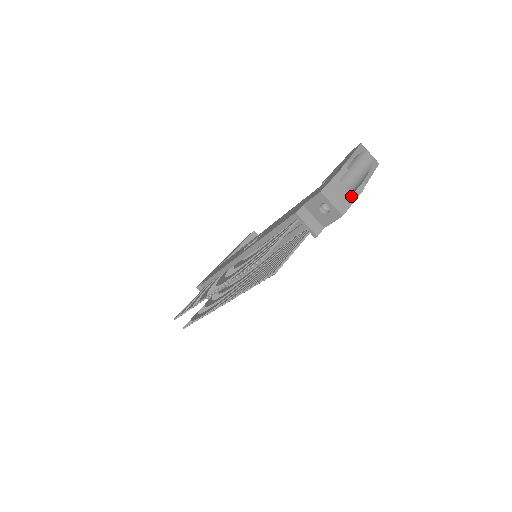
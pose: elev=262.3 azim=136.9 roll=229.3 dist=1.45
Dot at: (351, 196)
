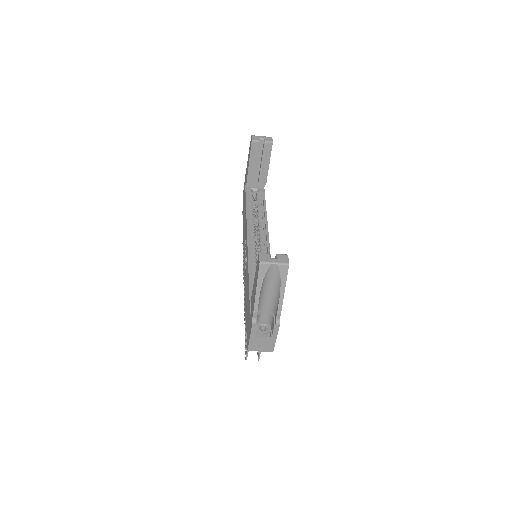
Dot at: (271, 338)
